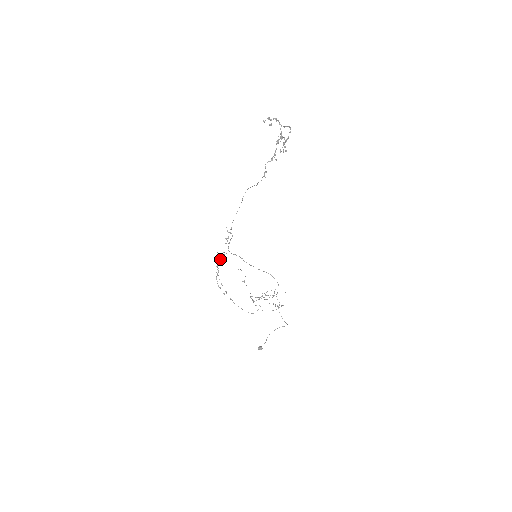
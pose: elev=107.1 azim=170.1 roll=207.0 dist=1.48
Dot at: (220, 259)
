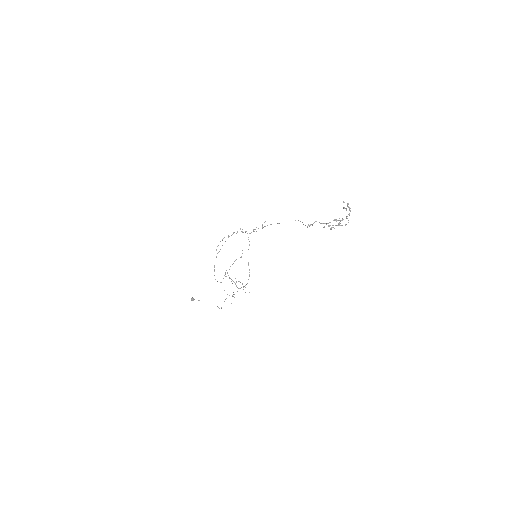
Dot at: occluded
